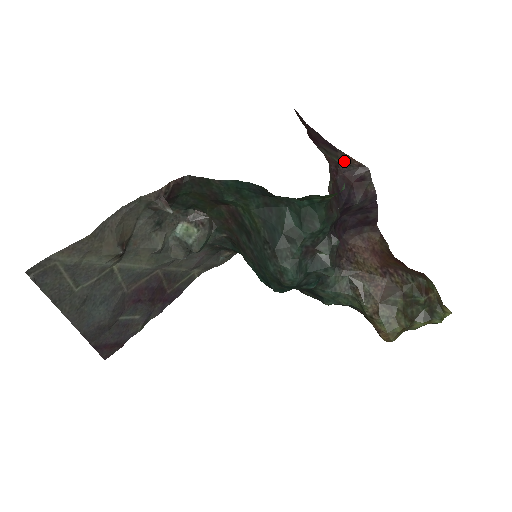
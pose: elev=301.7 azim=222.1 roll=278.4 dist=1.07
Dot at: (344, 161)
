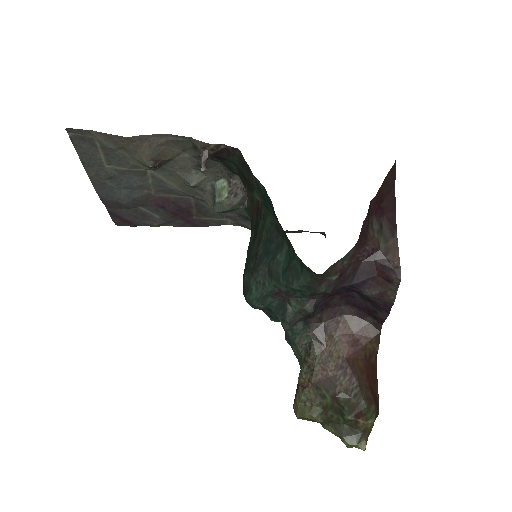
Dot at: (388, 251)
